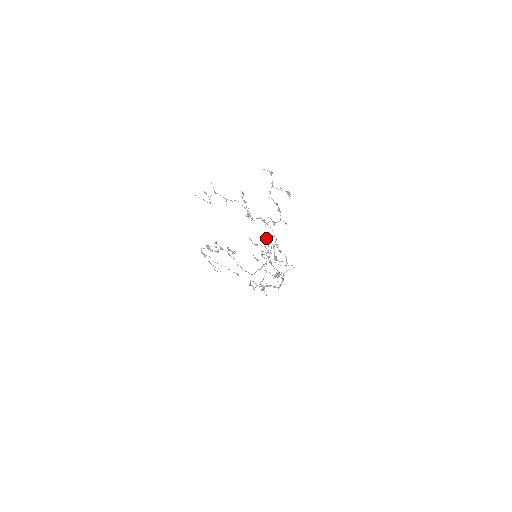
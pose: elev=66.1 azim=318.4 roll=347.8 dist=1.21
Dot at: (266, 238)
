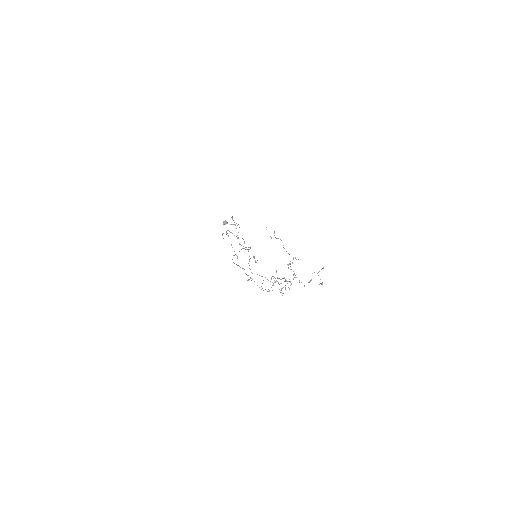
Dot at: occluded
